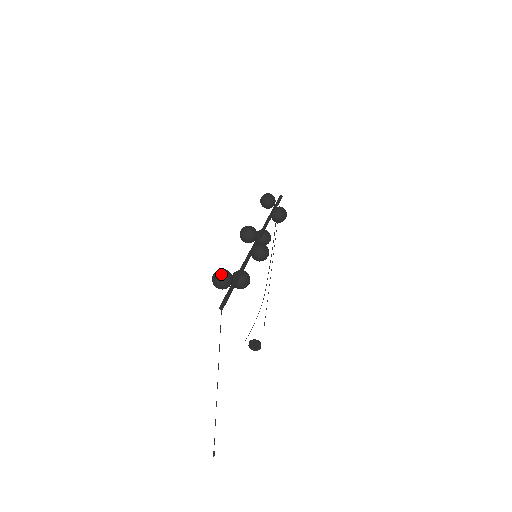
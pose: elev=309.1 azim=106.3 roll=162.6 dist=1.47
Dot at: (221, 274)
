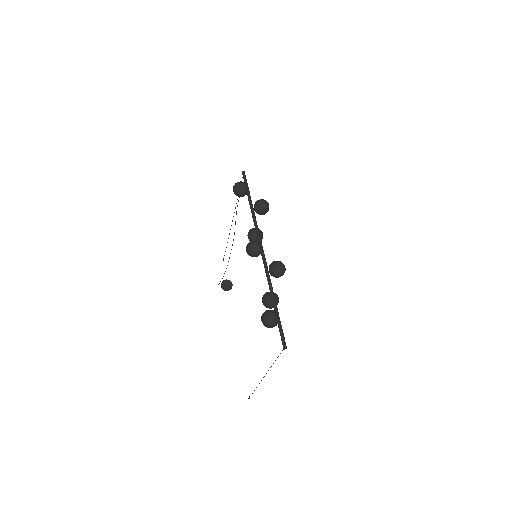
Dot at: (273, 319)
